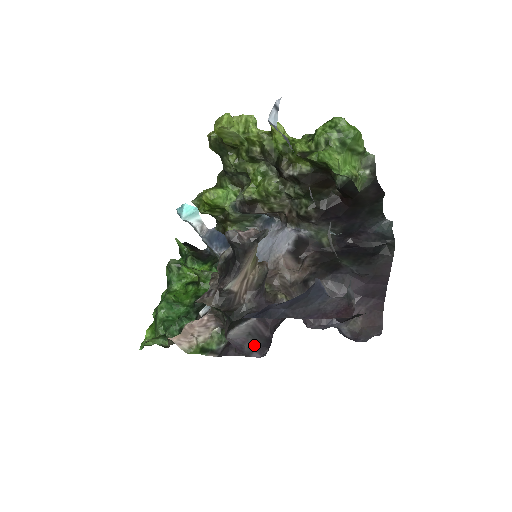
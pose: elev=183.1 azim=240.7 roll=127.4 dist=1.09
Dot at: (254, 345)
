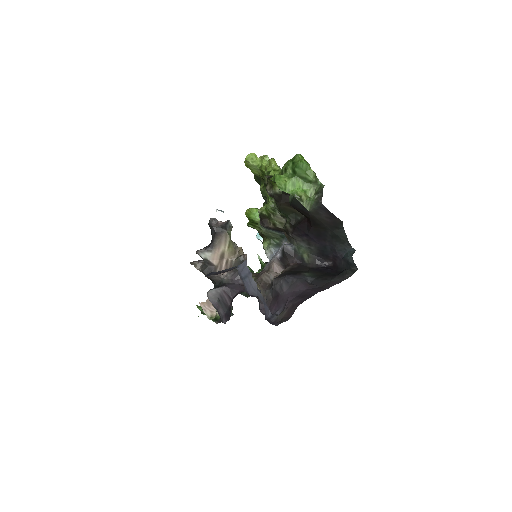
Dot at: (223, 312)
